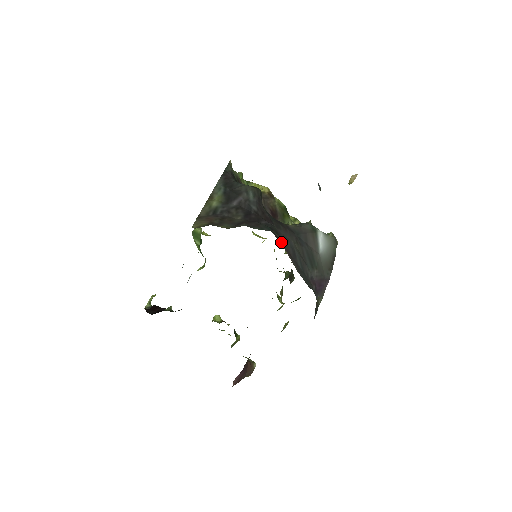
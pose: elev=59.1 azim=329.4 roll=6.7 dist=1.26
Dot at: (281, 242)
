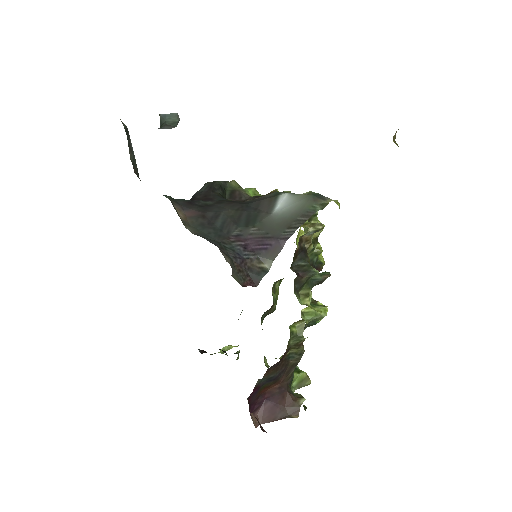
Dot at: (199, 209)
